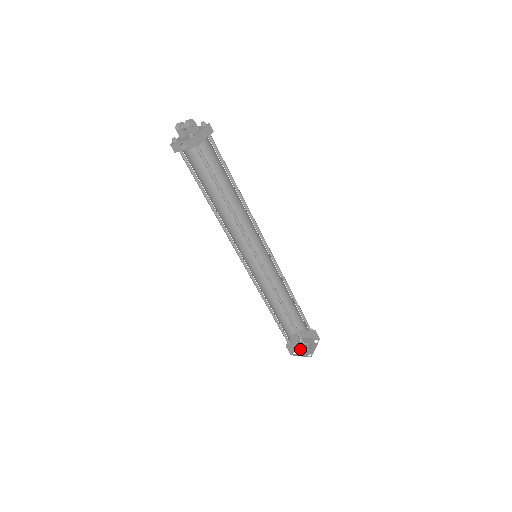
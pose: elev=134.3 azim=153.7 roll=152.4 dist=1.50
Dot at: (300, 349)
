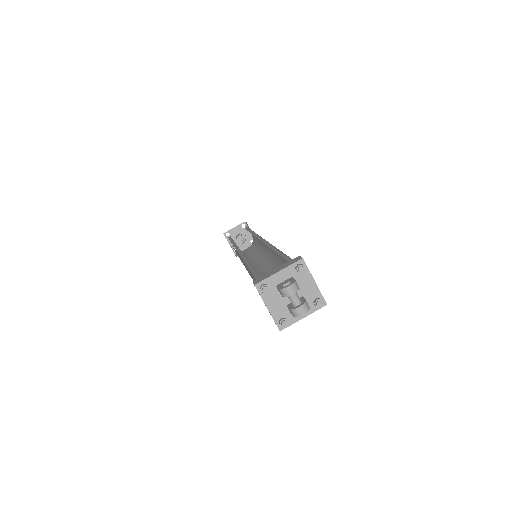
Dot at: (235, 234)
